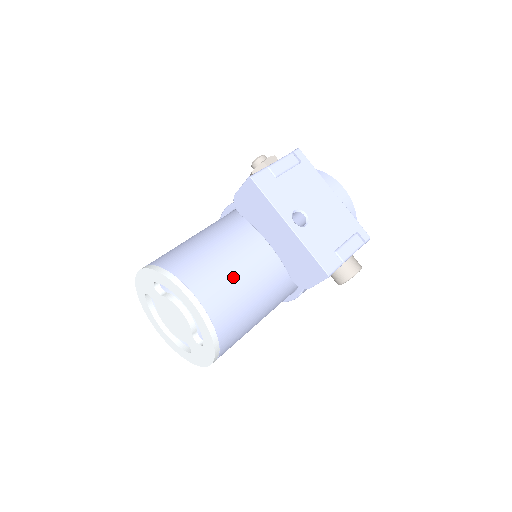
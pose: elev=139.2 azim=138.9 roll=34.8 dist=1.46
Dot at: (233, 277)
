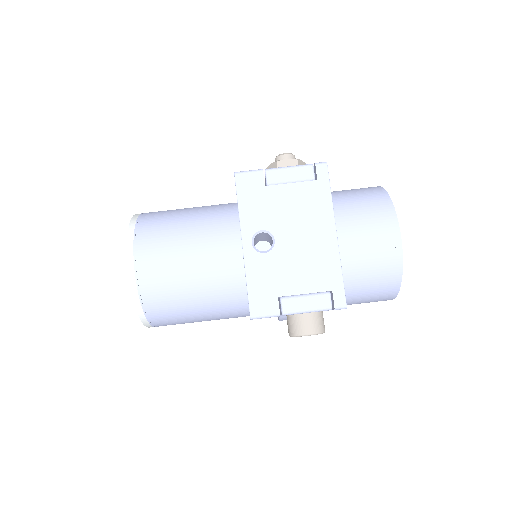
Dot at: (182, 263)
